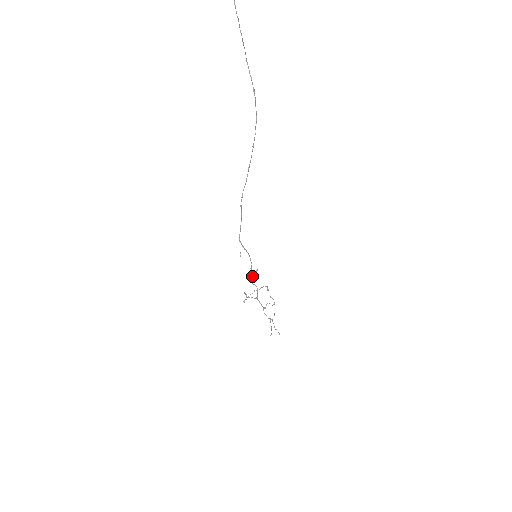
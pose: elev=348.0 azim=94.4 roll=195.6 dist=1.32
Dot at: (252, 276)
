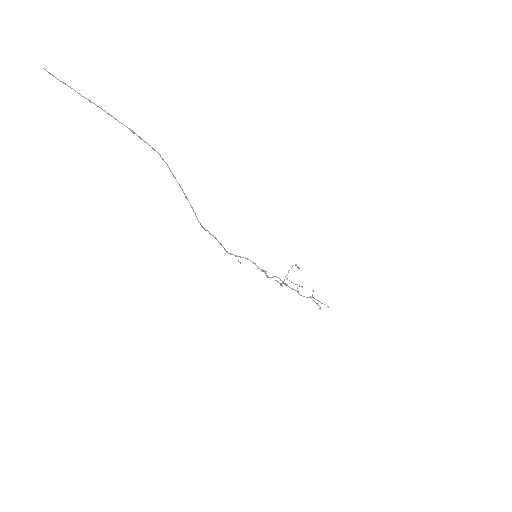
Dot at: occluded
